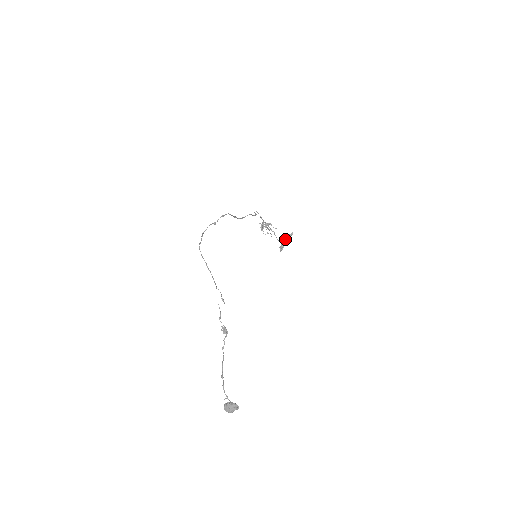
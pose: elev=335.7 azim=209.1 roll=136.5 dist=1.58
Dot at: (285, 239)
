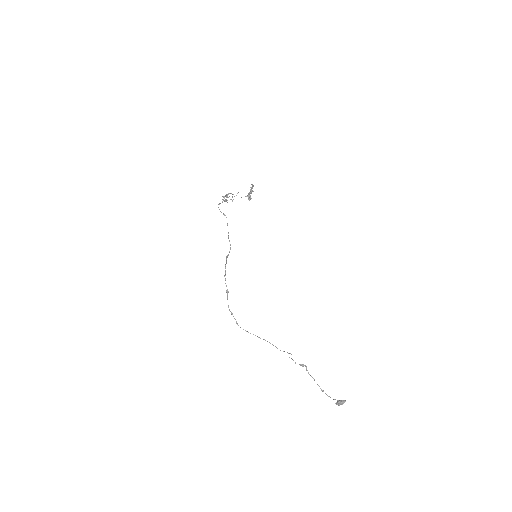
Dot at: (249, 193)
